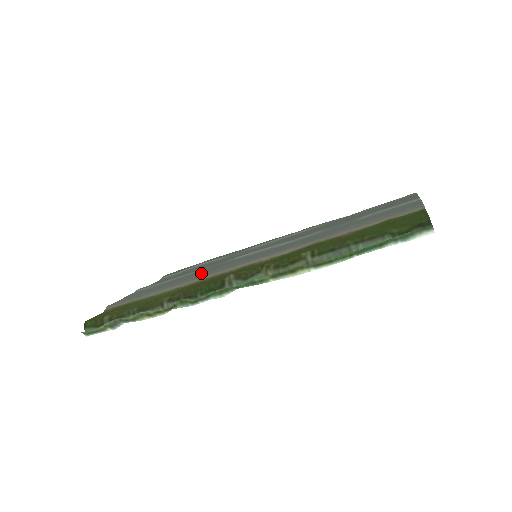
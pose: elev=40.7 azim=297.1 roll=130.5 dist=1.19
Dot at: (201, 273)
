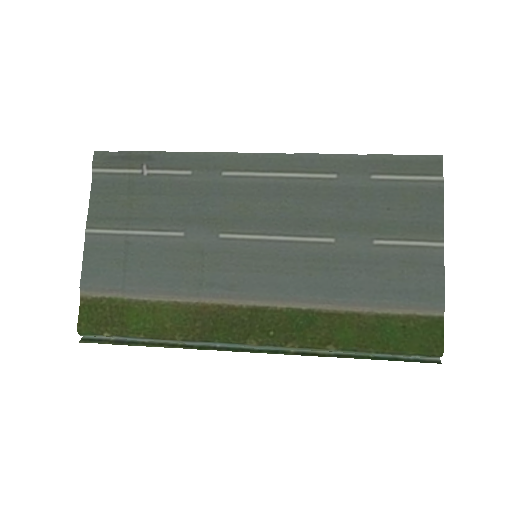
Dot at: (193, 271)
